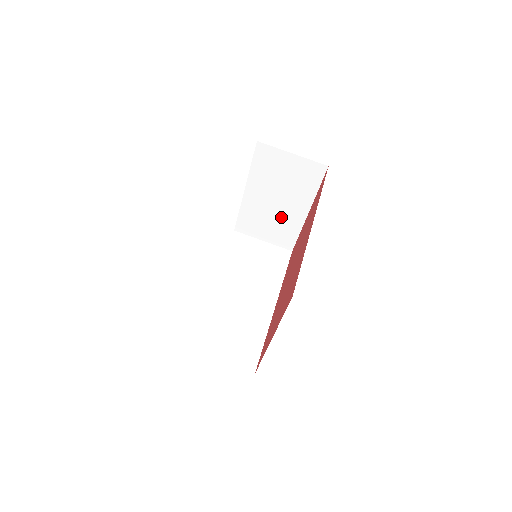
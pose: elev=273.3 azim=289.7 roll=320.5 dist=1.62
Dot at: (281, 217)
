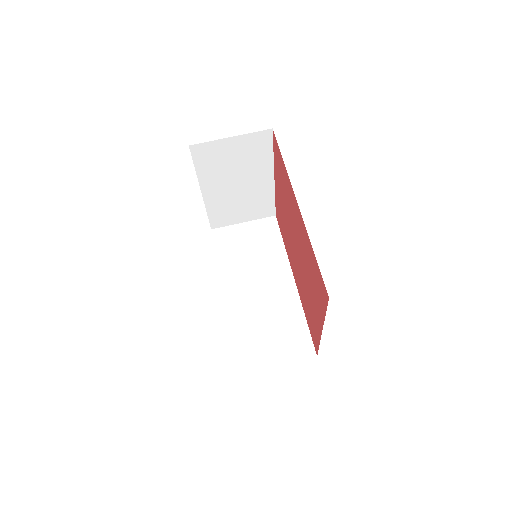
Dot at: (250, 195)
